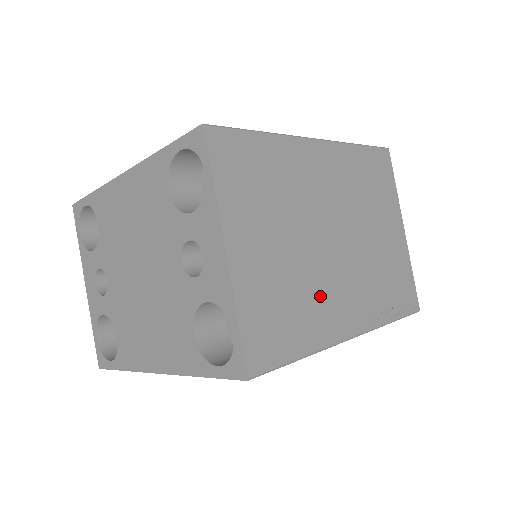
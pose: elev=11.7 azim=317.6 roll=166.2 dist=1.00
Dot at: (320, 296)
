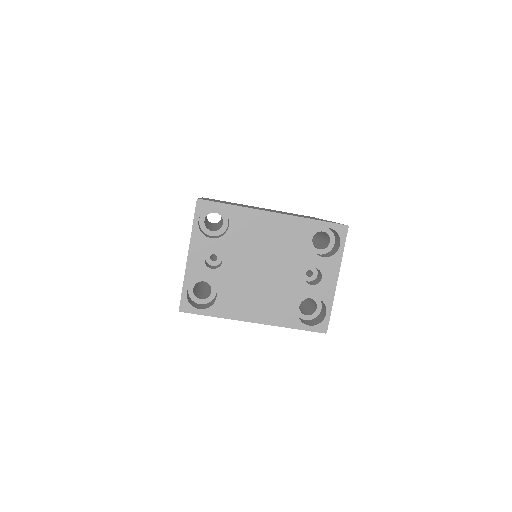
Dot at: occluded
